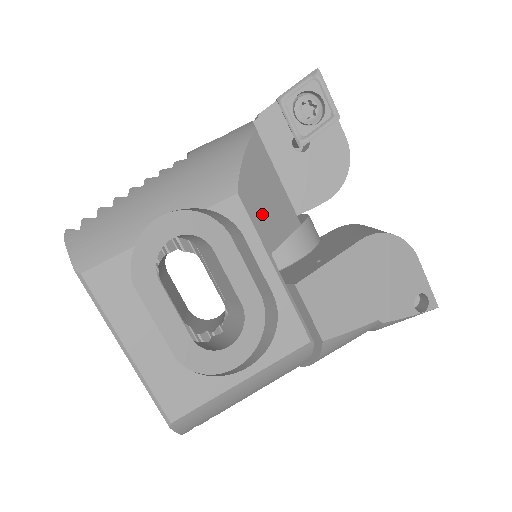
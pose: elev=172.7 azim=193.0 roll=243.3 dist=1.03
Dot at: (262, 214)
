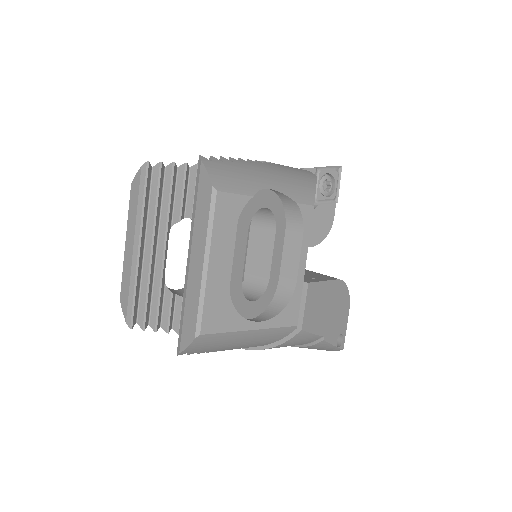
Dot at: occluded
